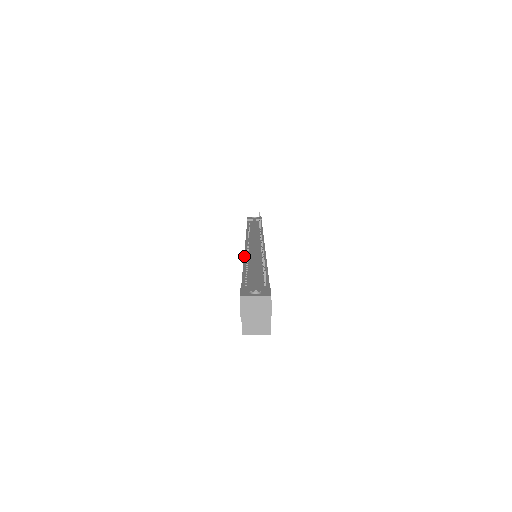
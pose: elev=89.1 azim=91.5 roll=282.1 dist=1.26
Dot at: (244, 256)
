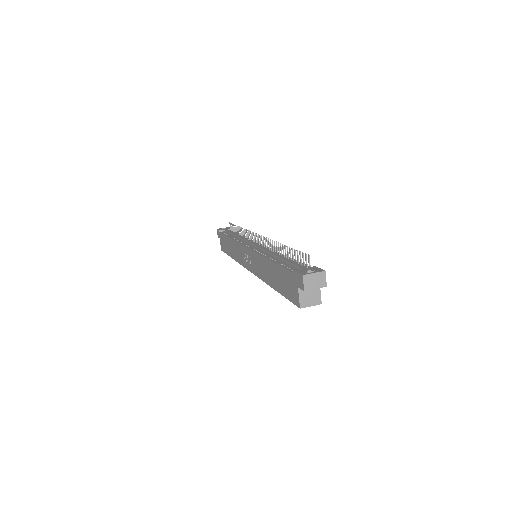
Dot at: (260, 254)
